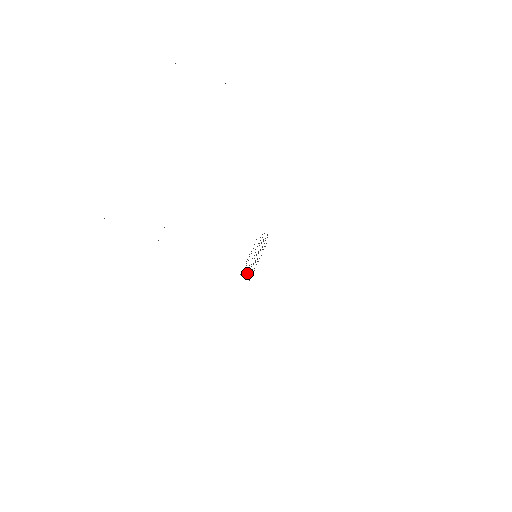
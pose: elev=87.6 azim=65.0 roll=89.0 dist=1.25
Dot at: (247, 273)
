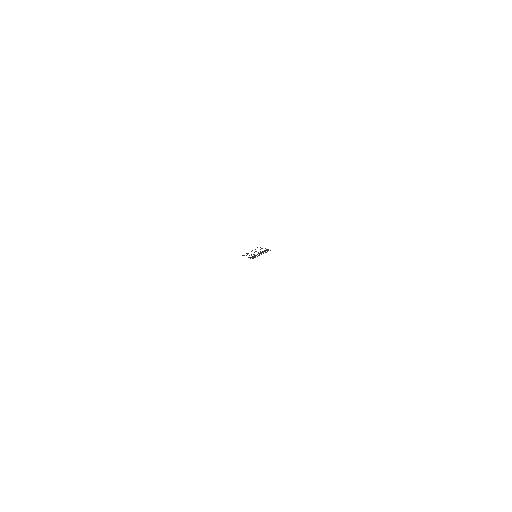
Dot at: (249, 257)
